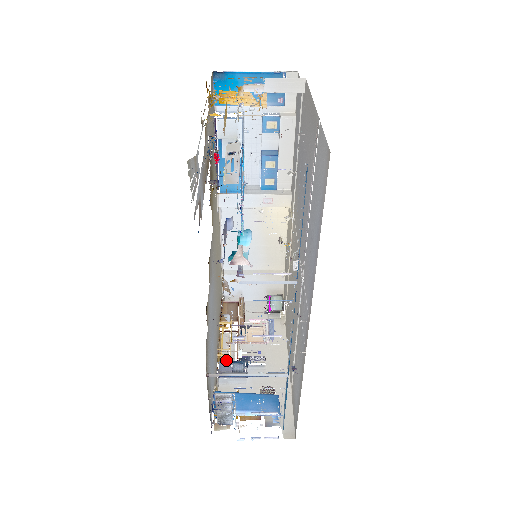
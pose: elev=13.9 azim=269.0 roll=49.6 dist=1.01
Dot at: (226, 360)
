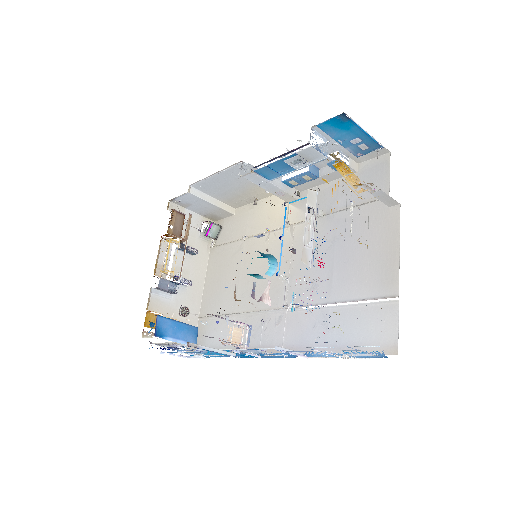
Dot at: occluded
